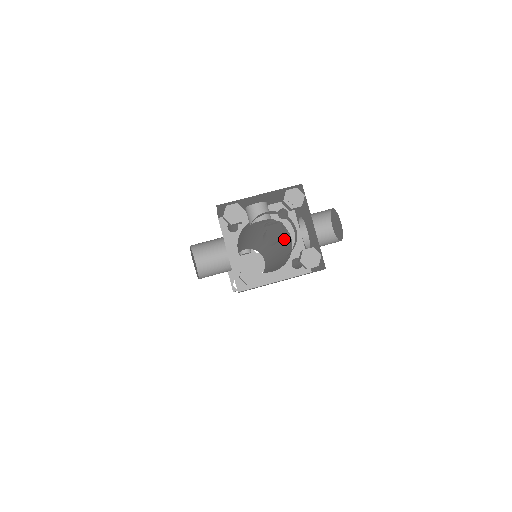
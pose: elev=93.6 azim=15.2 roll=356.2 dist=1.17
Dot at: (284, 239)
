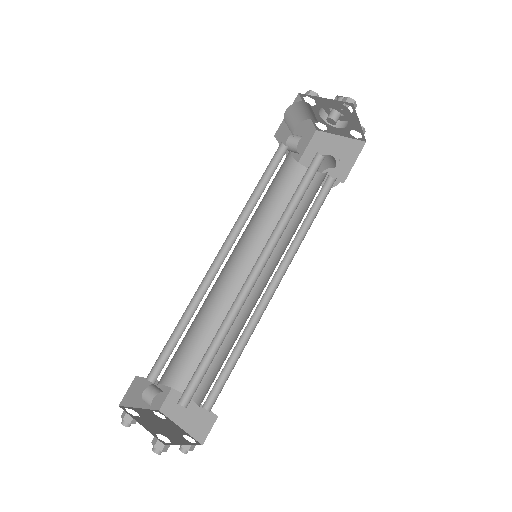
Dot at: occluded
